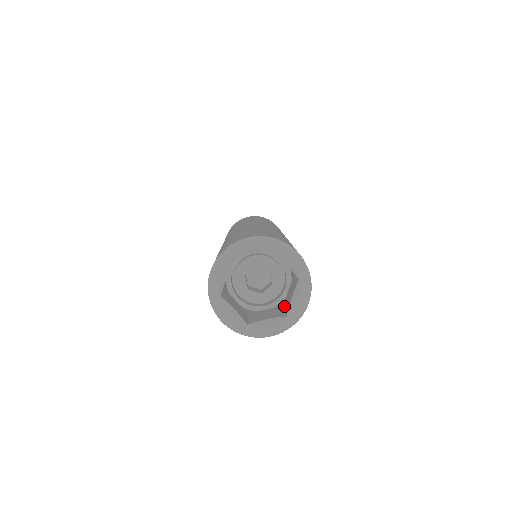
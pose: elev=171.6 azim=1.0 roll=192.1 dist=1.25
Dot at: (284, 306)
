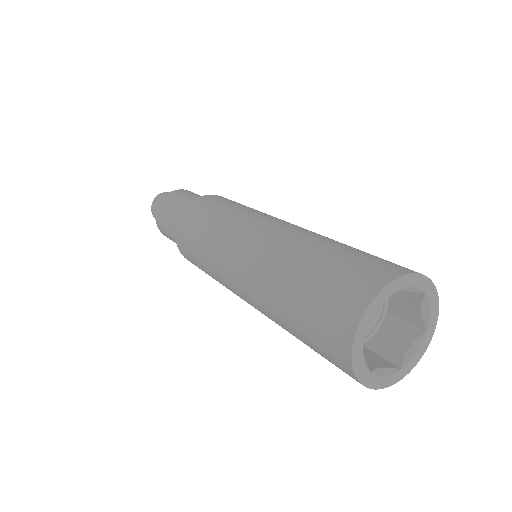
Dot at: (375, 350)
